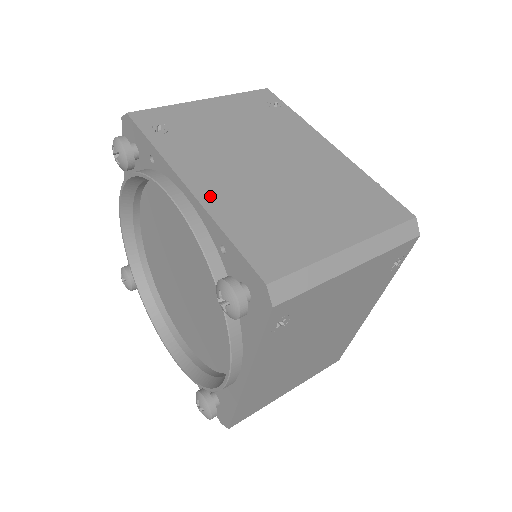
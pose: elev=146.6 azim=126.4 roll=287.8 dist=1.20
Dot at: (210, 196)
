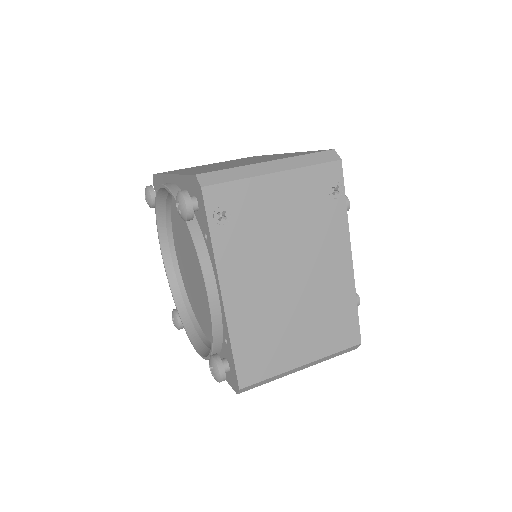
Dot at: (235, 308)
